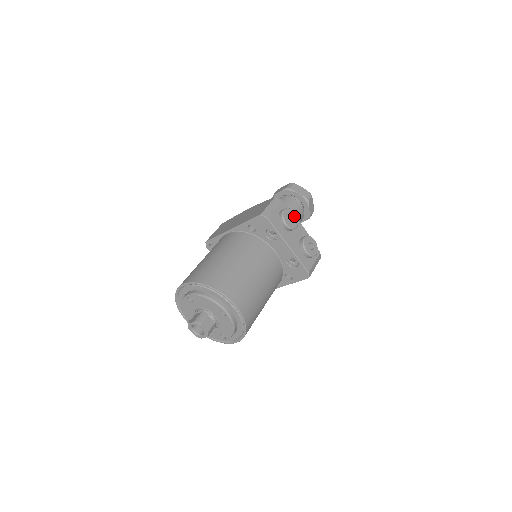
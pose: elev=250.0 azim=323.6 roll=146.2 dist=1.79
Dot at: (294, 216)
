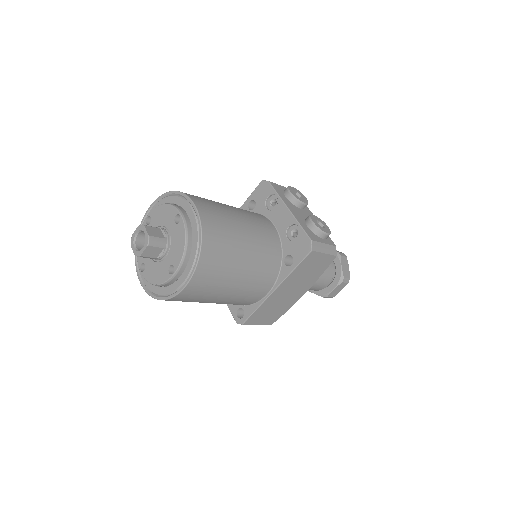
Dot at: (304, 198)
